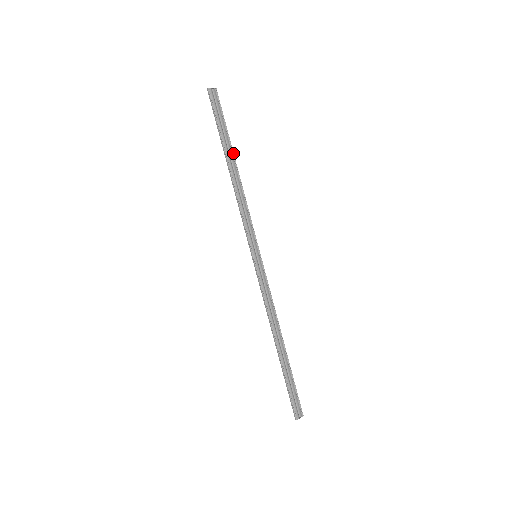
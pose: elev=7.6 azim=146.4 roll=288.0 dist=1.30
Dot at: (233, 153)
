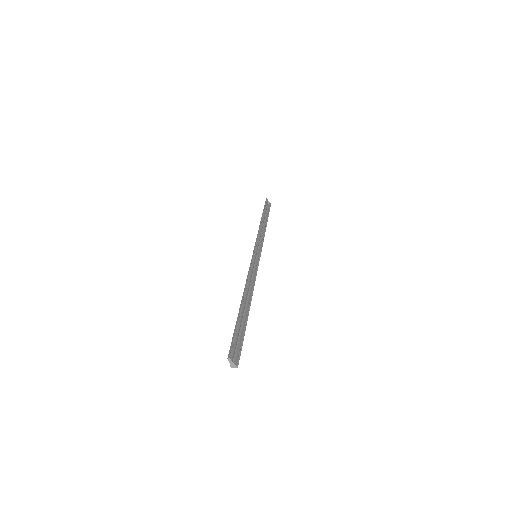
Dot at: (267, 221)
